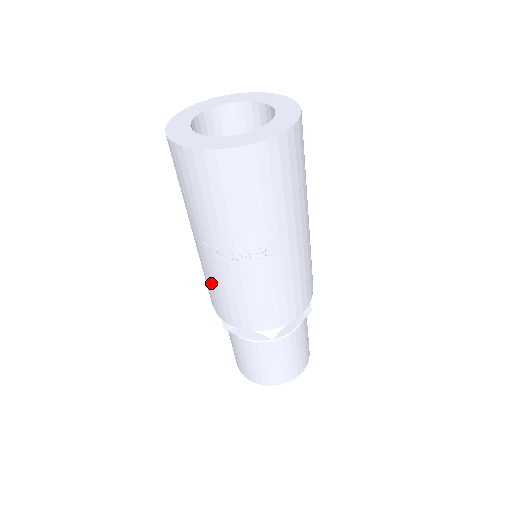
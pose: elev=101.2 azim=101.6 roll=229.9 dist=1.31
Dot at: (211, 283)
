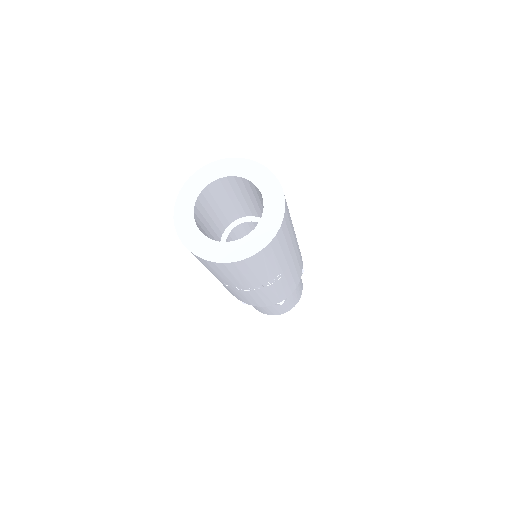
Dot at: (231, 292)
